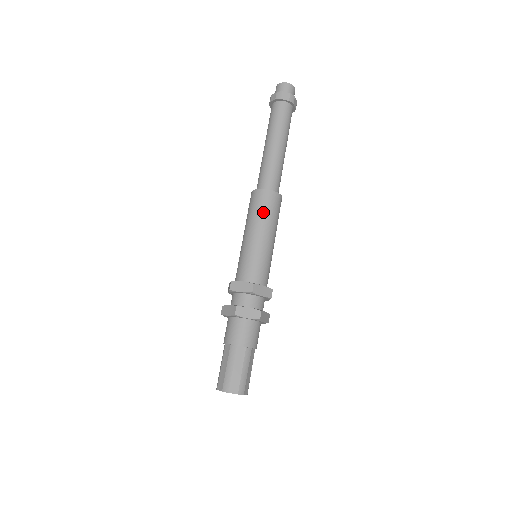
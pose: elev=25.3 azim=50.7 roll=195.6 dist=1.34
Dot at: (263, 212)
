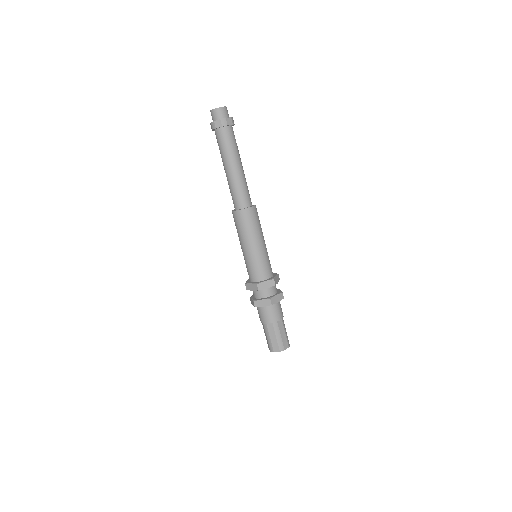
Dot at: (255, 225)
